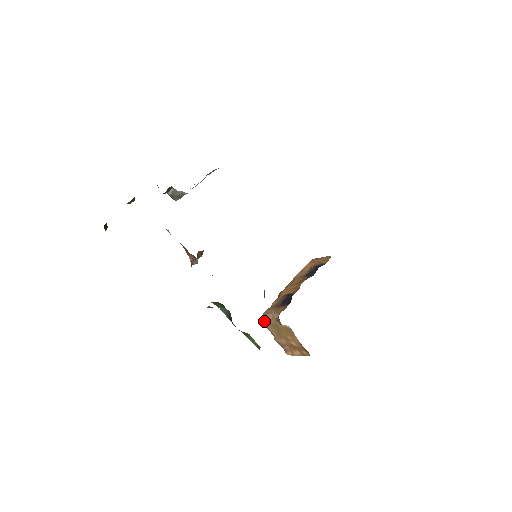
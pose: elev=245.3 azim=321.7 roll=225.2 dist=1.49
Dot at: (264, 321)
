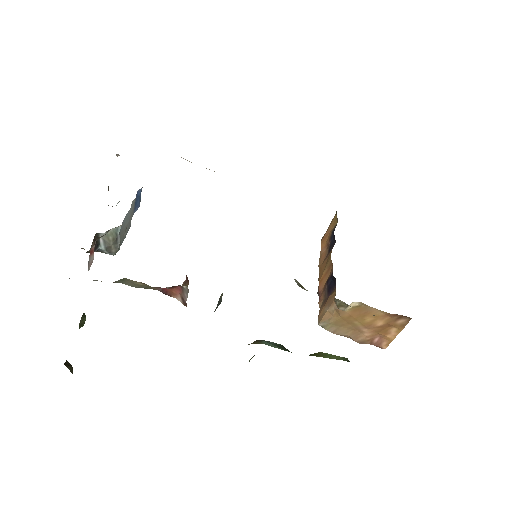
Dot at: (326, 328)
